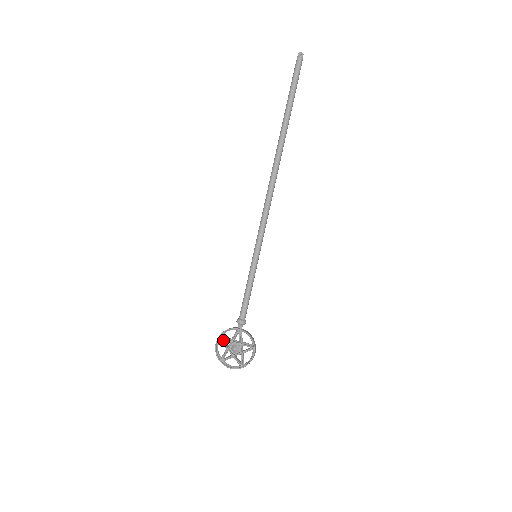
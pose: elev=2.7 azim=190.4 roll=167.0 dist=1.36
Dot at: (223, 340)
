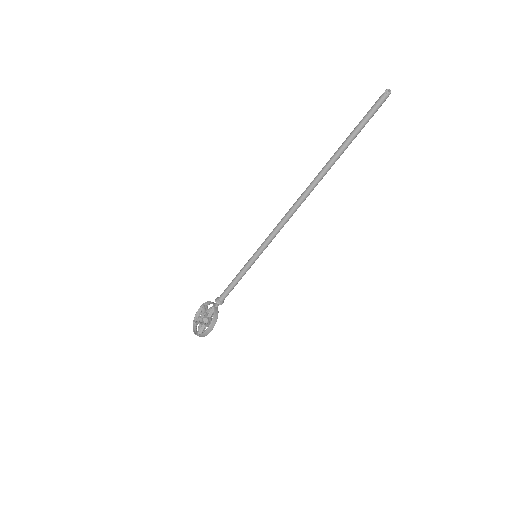
Dot at: occluded
